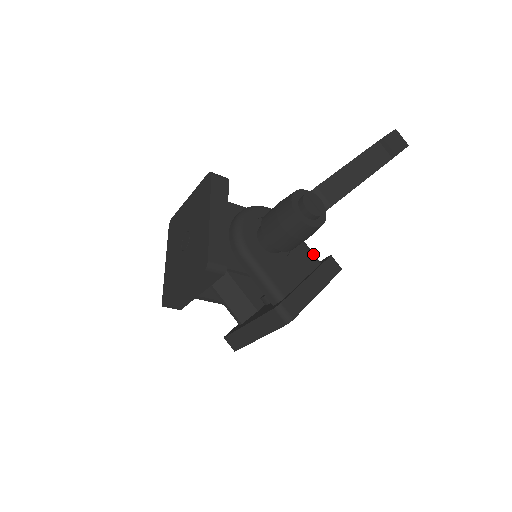
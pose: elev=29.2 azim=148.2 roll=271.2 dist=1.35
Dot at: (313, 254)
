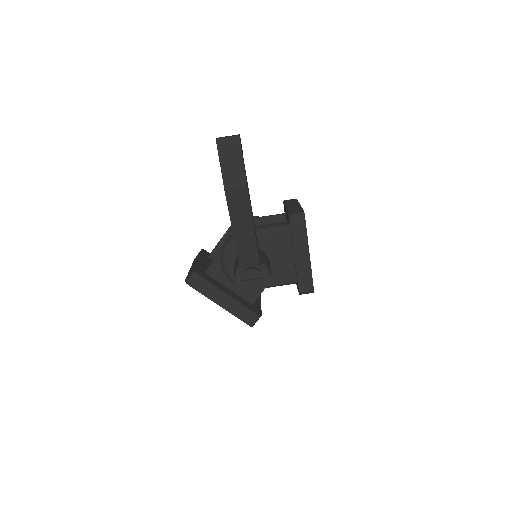
Dot at: (280, 230)
